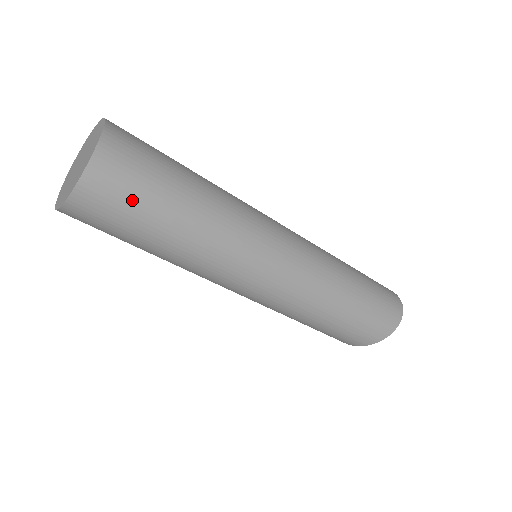
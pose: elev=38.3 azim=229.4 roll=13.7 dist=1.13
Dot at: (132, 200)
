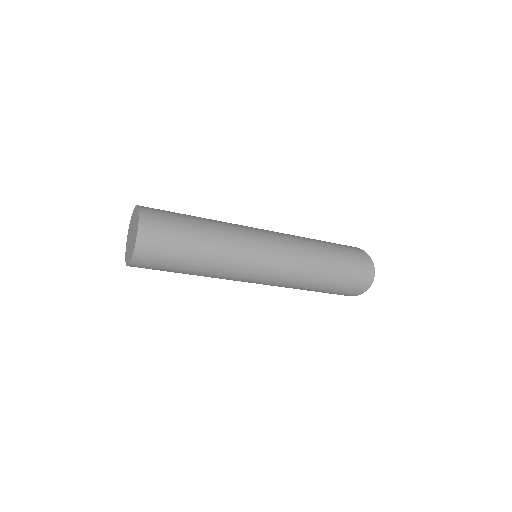
Dot at: (158, 269)
